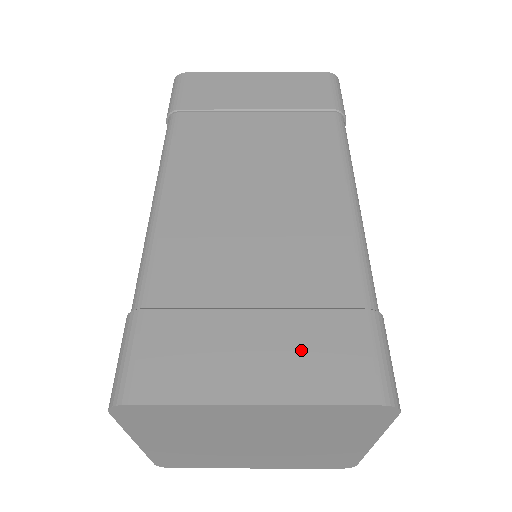
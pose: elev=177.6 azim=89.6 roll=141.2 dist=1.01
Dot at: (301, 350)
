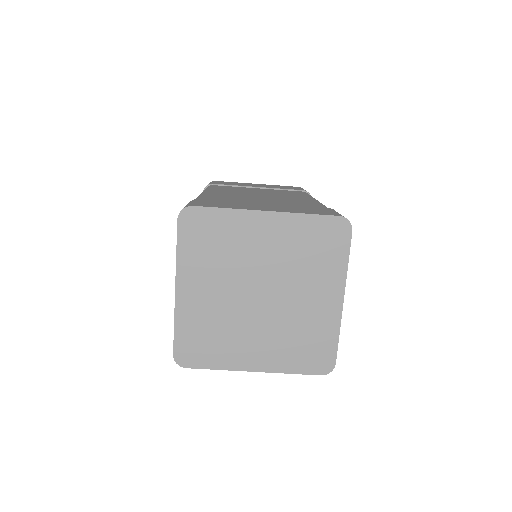
Dot at: (292, 208)
